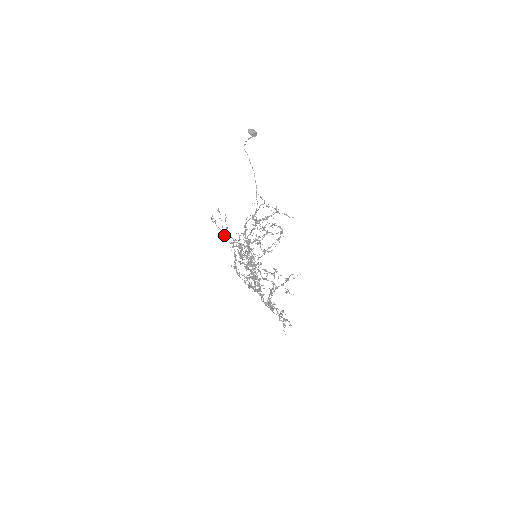
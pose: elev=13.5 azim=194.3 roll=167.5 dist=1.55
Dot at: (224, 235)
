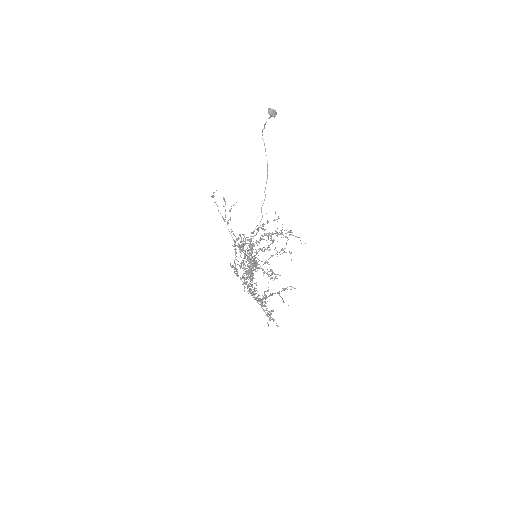
Dot at: (225, 221)
